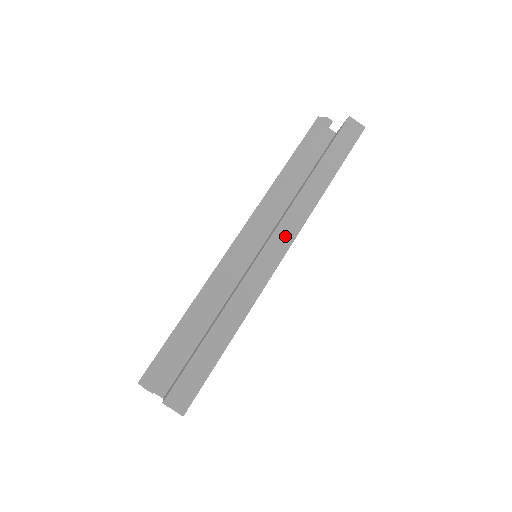
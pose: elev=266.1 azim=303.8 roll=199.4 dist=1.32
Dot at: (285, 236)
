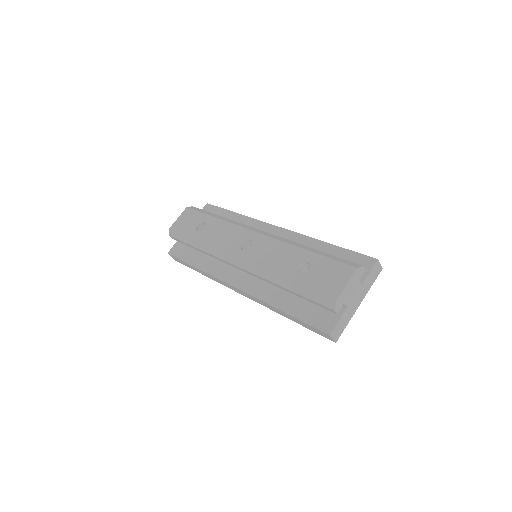
Dot at: (245, 295)
